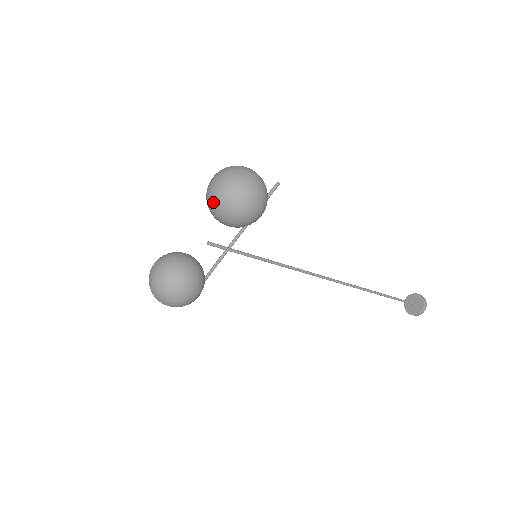
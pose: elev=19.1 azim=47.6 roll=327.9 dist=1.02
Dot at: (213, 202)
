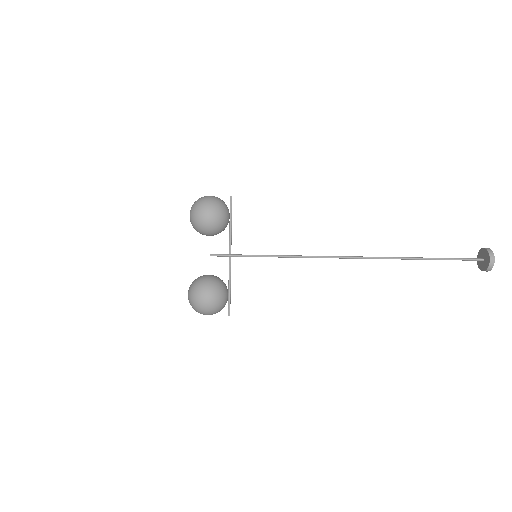
Dot at: (191, 221)
